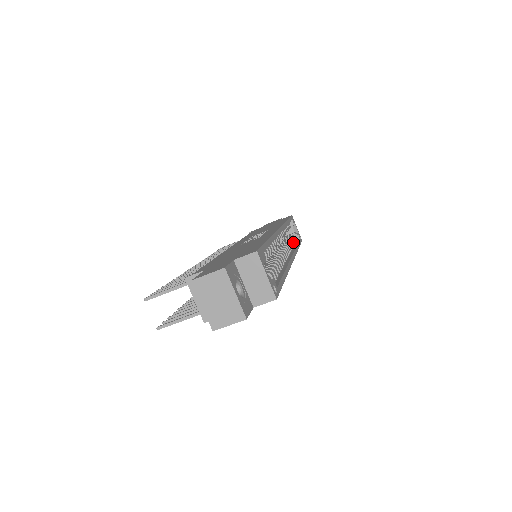
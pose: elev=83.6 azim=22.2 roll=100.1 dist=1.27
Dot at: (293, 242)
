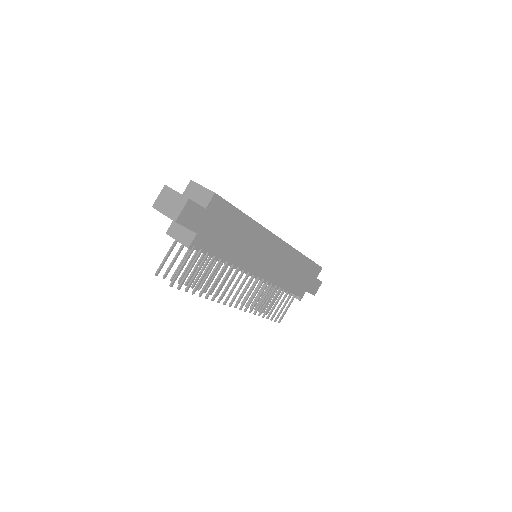
Dot at: occluded
